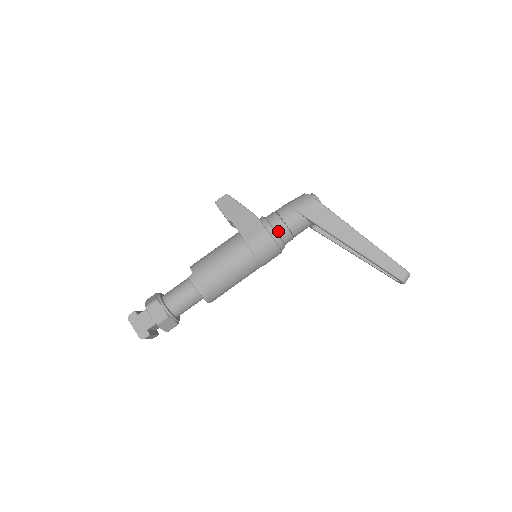
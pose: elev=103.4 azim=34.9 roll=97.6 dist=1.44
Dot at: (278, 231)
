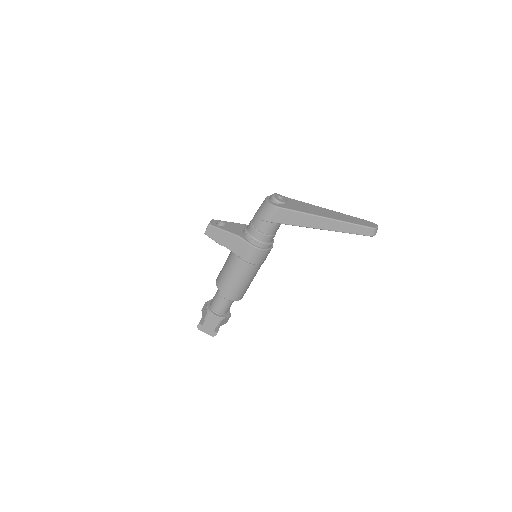
Dot at: (261, 241)
